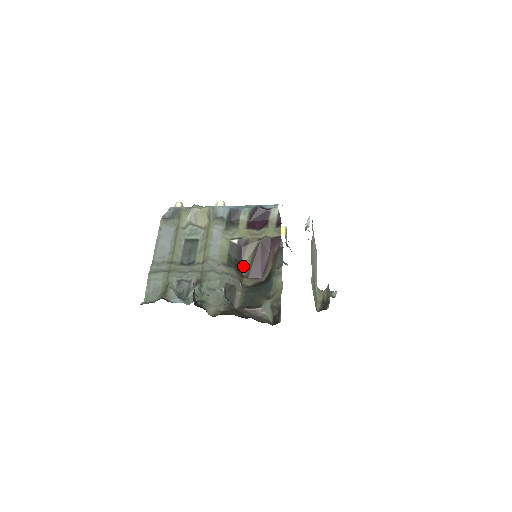
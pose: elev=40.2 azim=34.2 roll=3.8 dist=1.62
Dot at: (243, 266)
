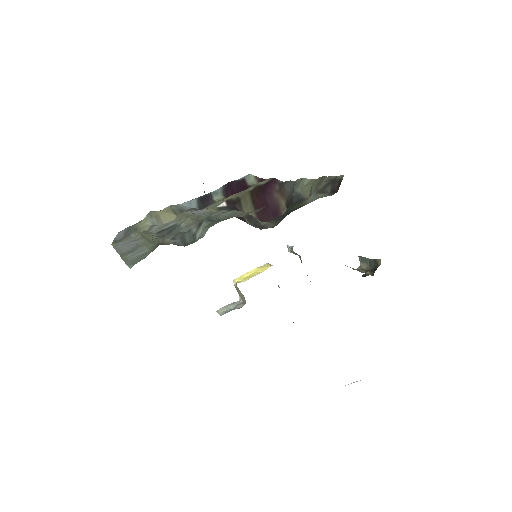
Dot at: occluded
